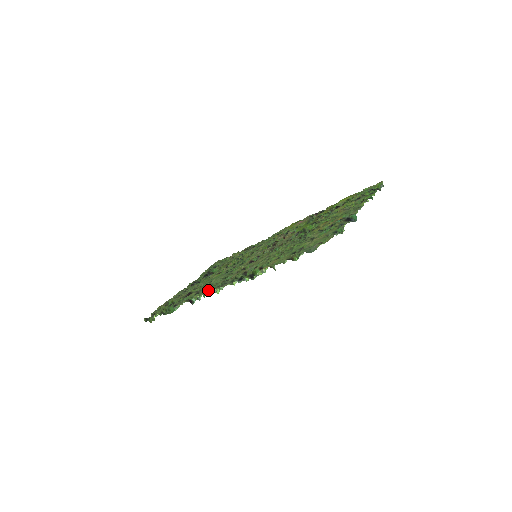
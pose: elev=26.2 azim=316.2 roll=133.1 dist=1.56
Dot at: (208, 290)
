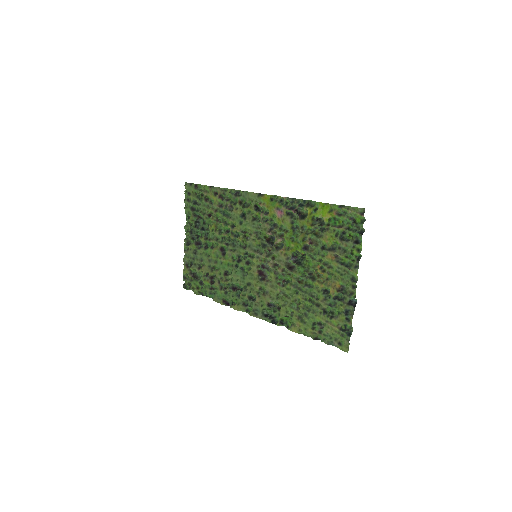
Dot at: (242, 308)
